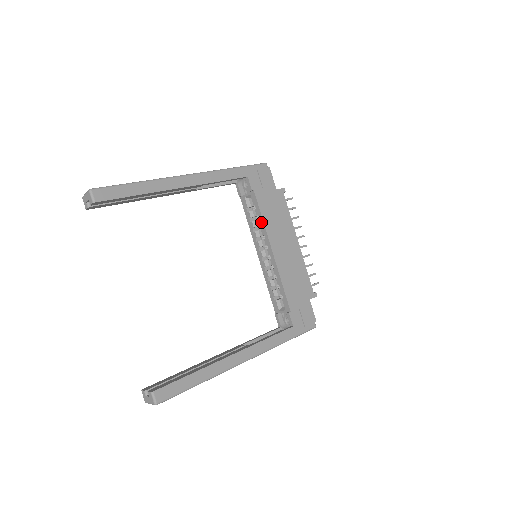
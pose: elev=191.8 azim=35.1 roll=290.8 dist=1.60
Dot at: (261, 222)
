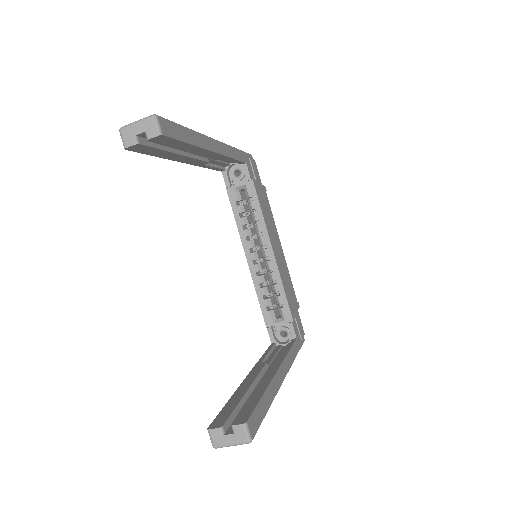
Dot at: (259, 217)
